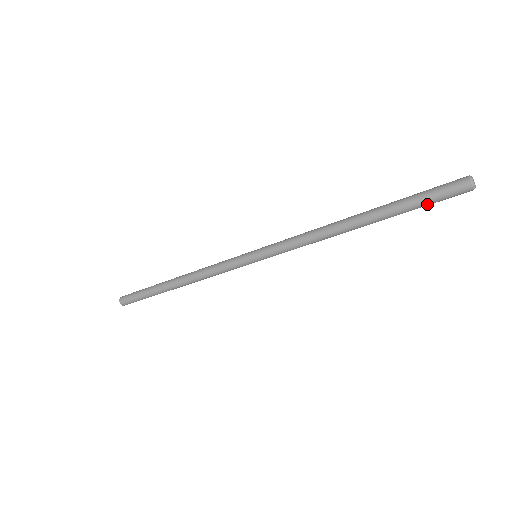
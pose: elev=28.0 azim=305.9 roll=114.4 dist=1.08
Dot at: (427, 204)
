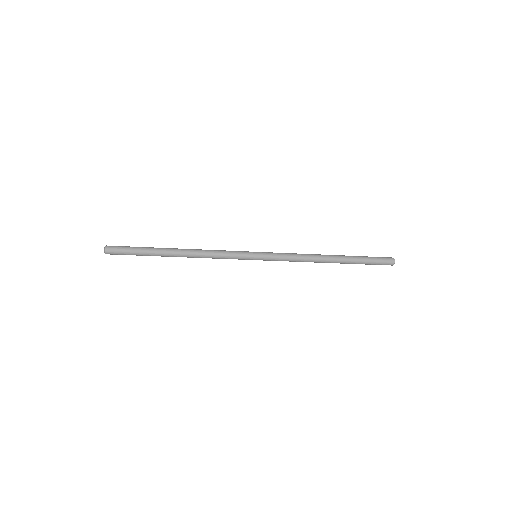
Dot at: (369, 263)
